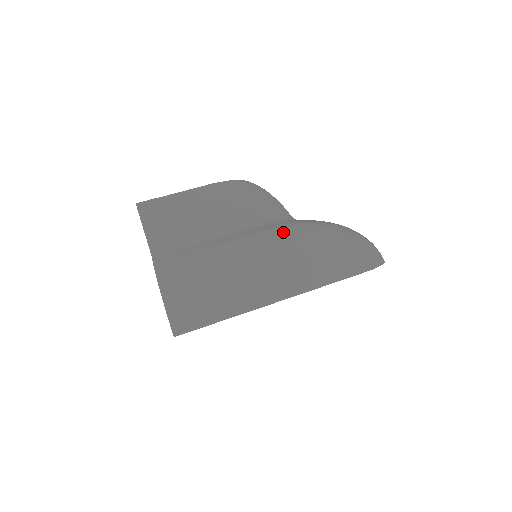
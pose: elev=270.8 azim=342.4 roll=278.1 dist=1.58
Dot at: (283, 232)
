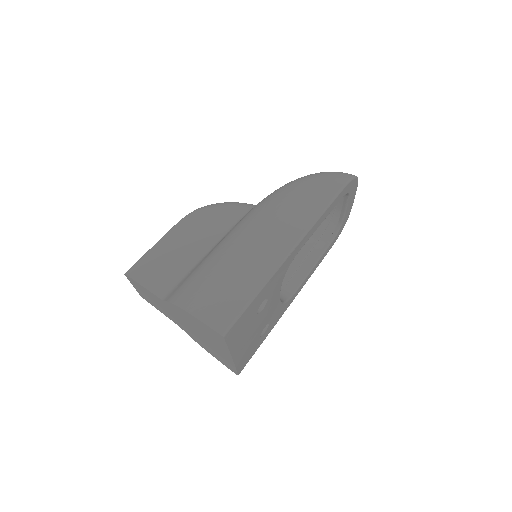
Dot at: (258, 207)
